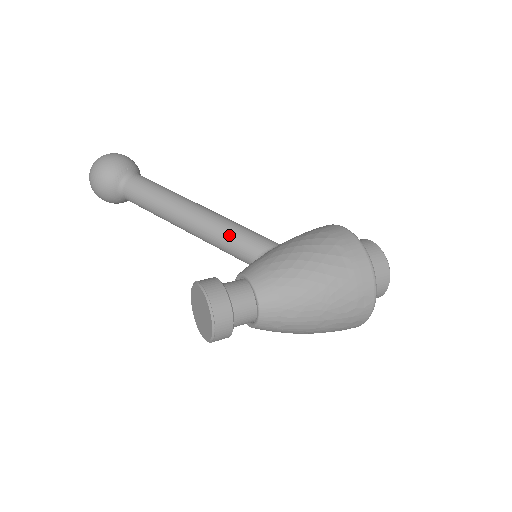
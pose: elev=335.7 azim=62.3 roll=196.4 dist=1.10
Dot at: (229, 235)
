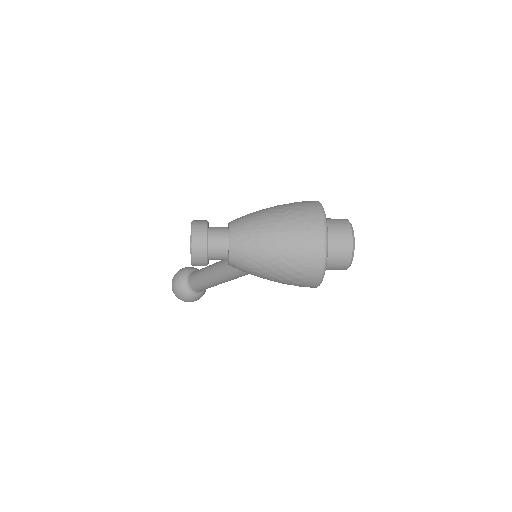
Dot at: occluded
